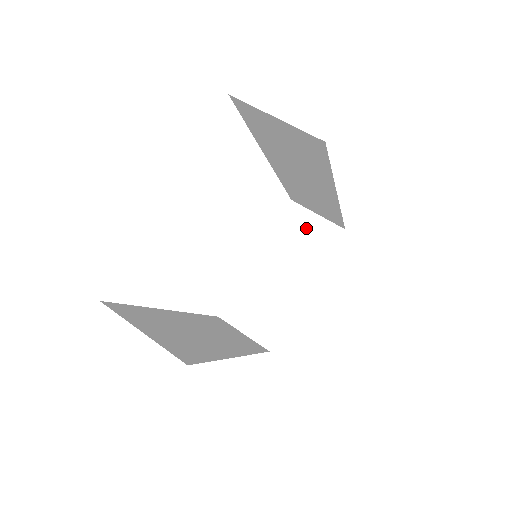
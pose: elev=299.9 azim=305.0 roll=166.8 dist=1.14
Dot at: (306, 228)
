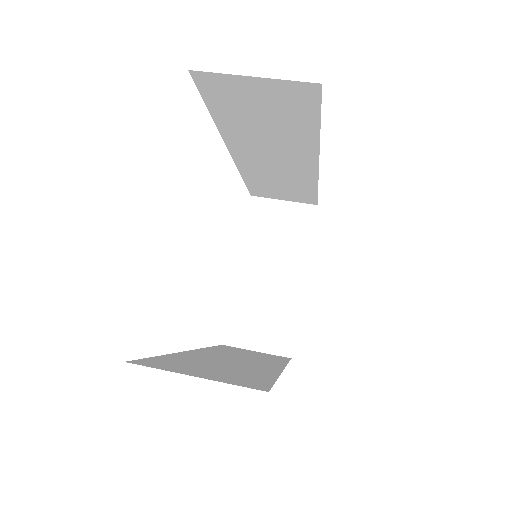
Dot at: (278, 218)
